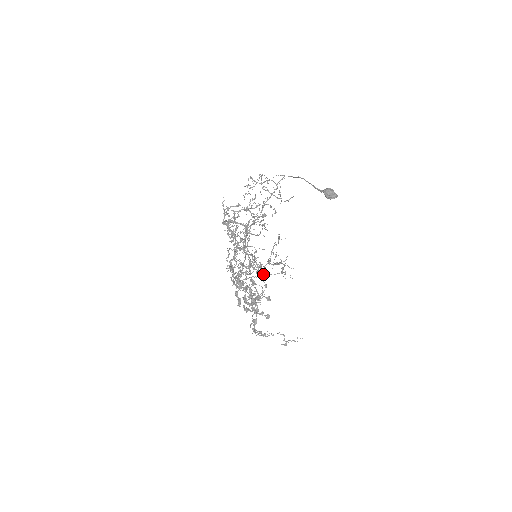
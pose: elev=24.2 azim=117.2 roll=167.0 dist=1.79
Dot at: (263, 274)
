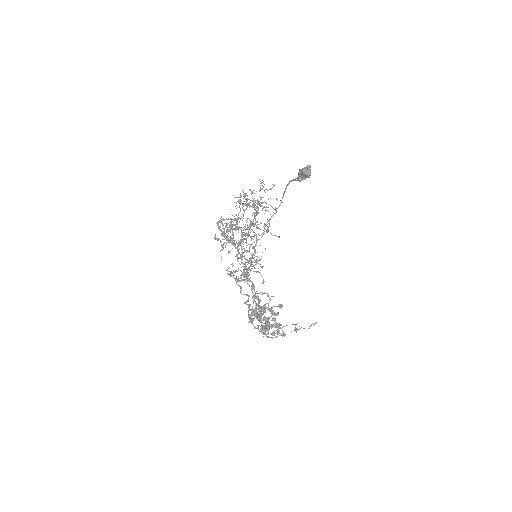
Dot at: (246, 234)
